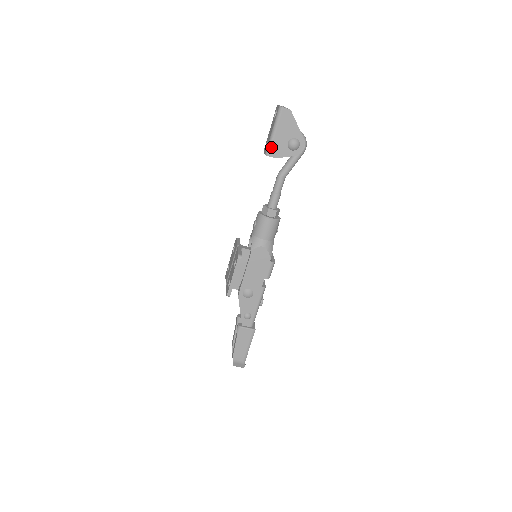
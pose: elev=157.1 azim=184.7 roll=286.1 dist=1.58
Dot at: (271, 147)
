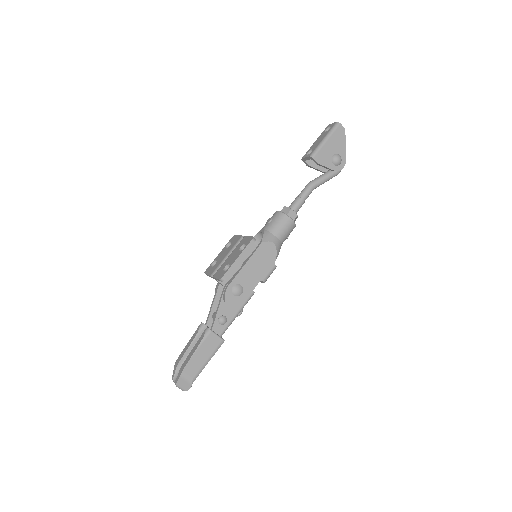
Dot at: (318, 151)
